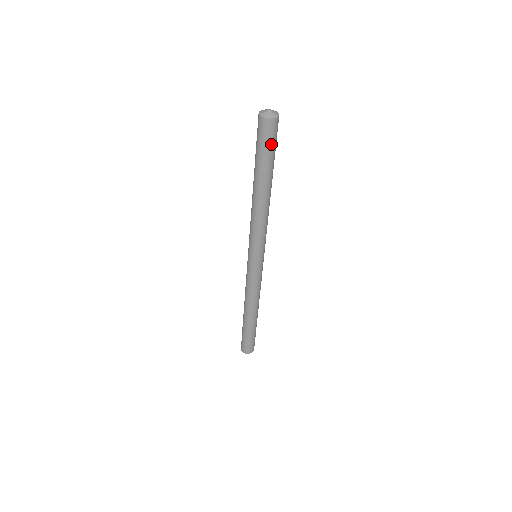
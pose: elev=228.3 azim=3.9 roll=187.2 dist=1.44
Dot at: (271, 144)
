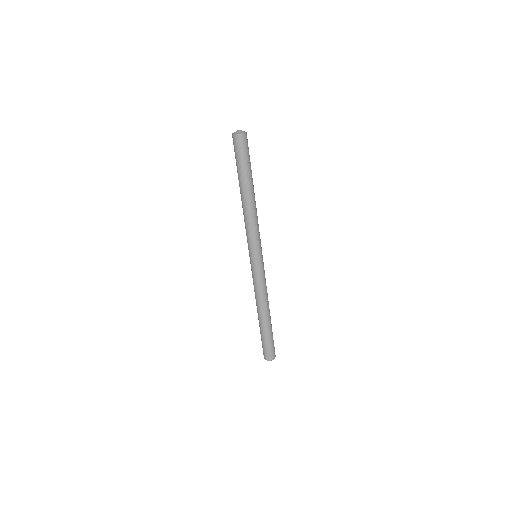
Dot at: occluded
